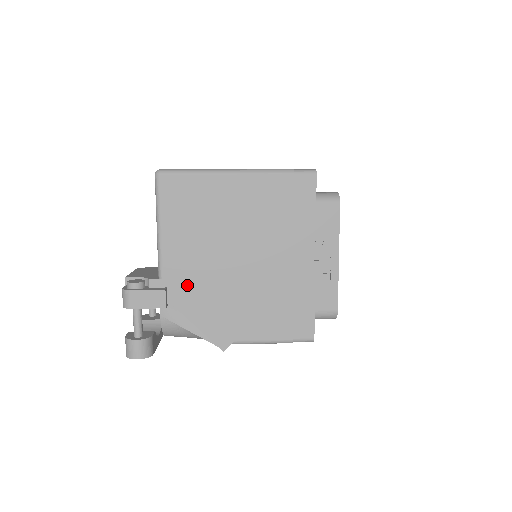
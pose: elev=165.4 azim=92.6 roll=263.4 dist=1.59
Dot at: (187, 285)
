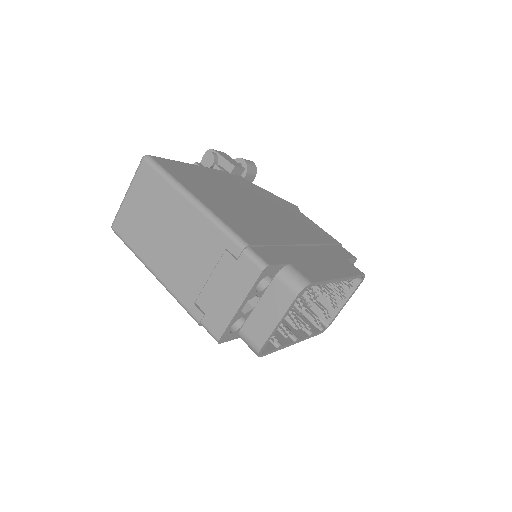
Dot at: occluded
